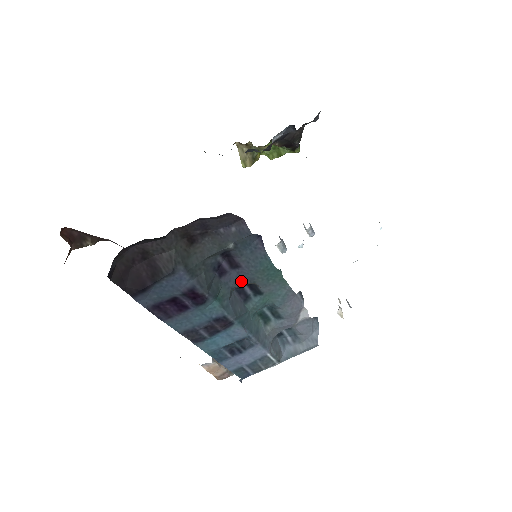
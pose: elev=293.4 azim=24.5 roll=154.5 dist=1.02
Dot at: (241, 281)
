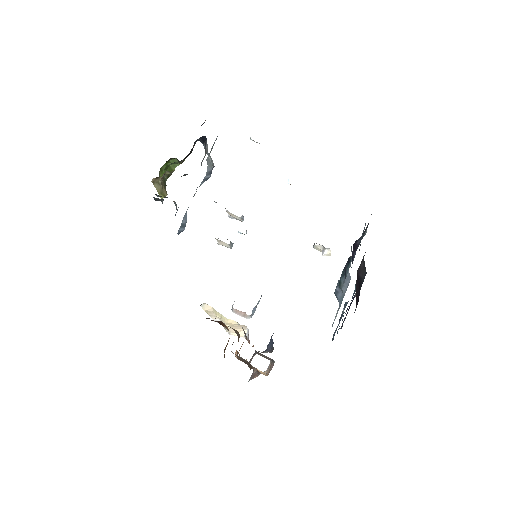
Dot at: (353, 259)
